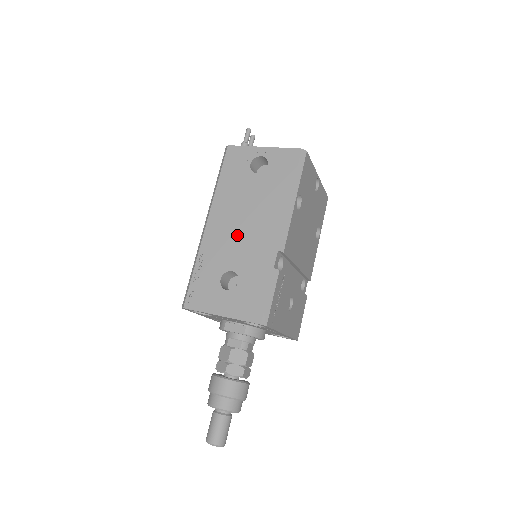
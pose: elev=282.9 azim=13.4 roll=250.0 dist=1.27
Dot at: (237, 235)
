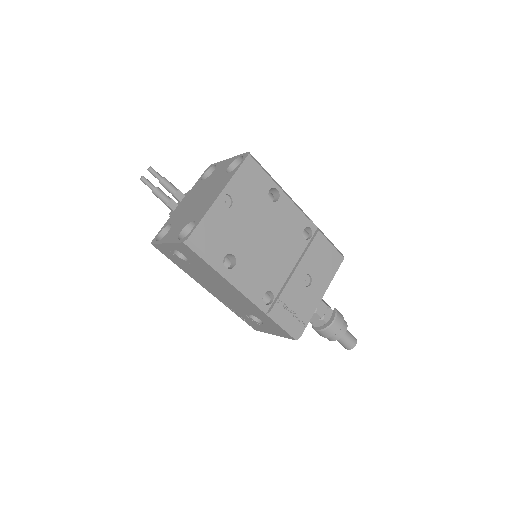
Dot at: (227, 297)
